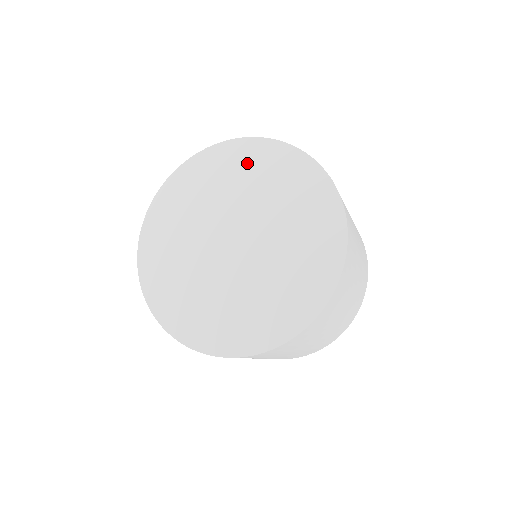
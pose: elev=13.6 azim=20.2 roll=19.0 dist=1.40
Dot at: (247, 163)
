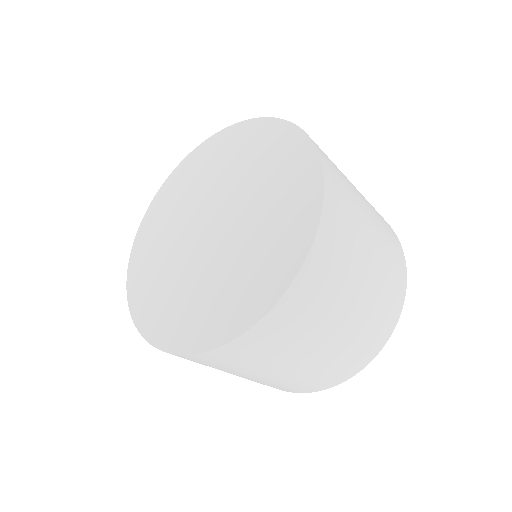
Dot at: (168, 201)
